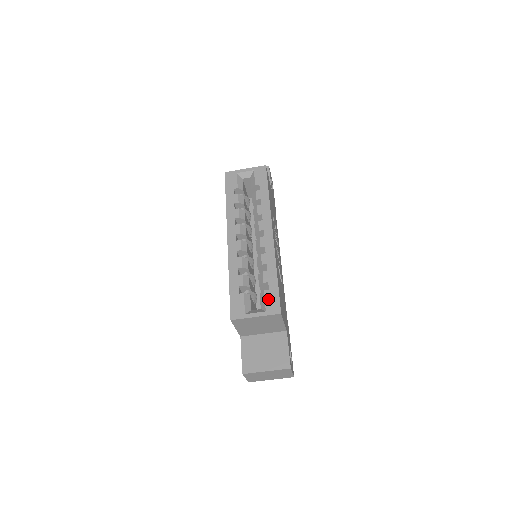
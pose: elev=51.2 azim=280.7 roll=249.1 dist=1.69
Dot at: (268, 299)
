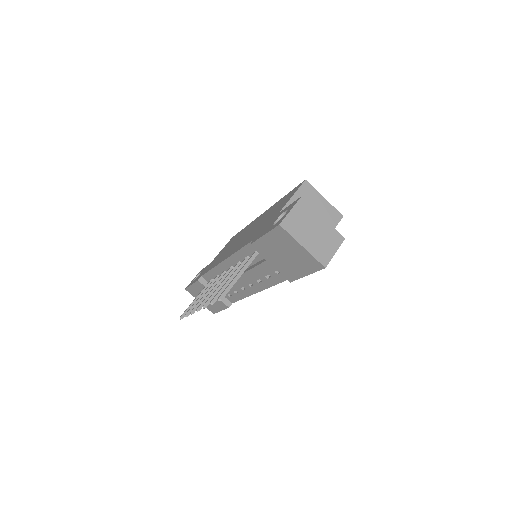
Dot at: occluded
